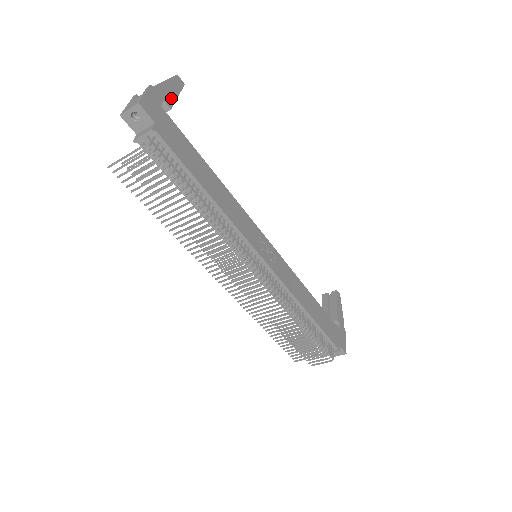
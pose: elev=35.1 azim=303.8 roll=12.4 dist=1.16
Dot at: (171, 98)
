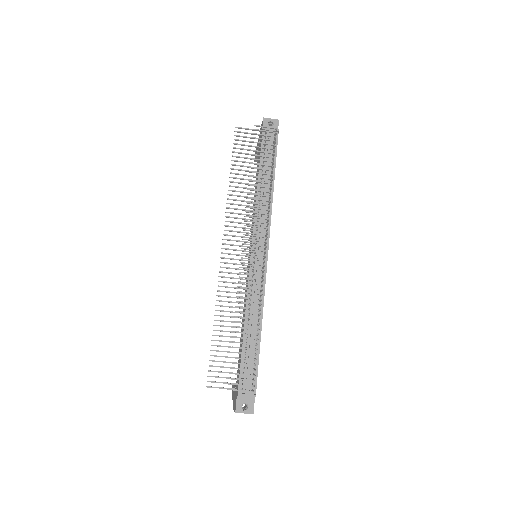
Dot at: occluded
